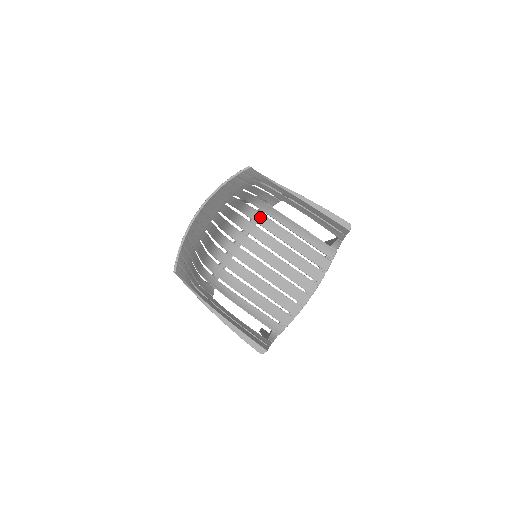
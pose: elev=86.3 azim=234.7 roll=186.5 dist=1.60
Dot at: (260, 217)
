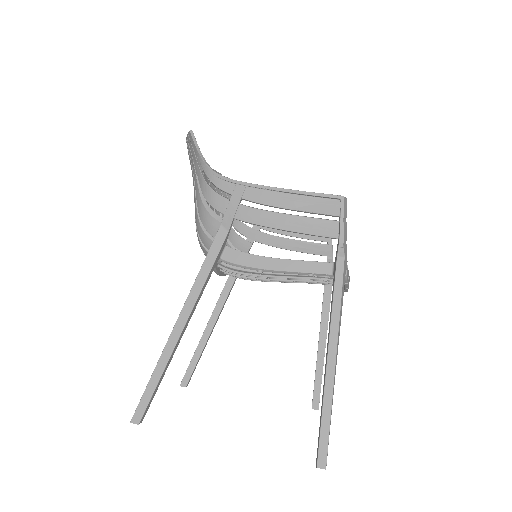
Dot at: occluded
